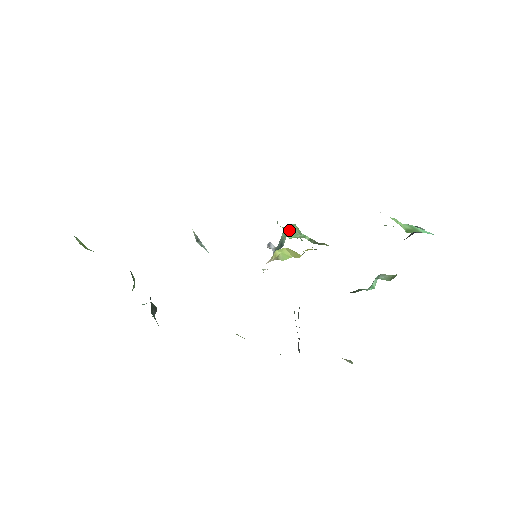
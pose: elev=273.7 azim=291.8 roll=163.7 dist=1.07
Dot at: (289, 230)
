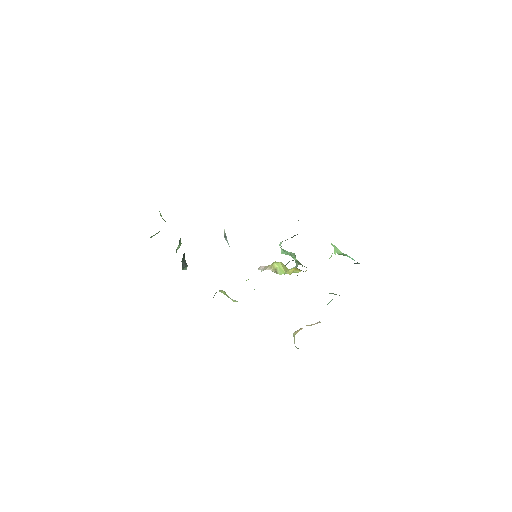
Dot at: (286, 252)
